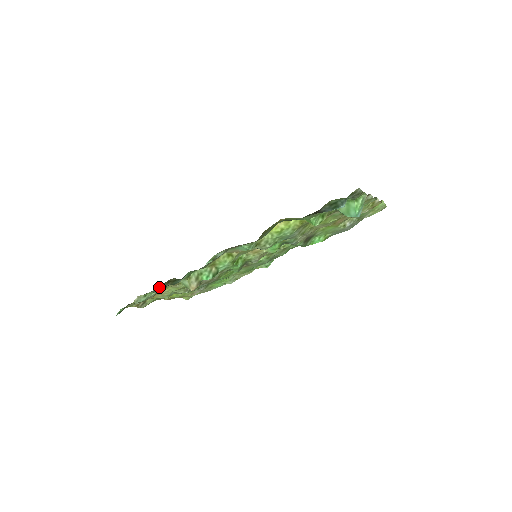
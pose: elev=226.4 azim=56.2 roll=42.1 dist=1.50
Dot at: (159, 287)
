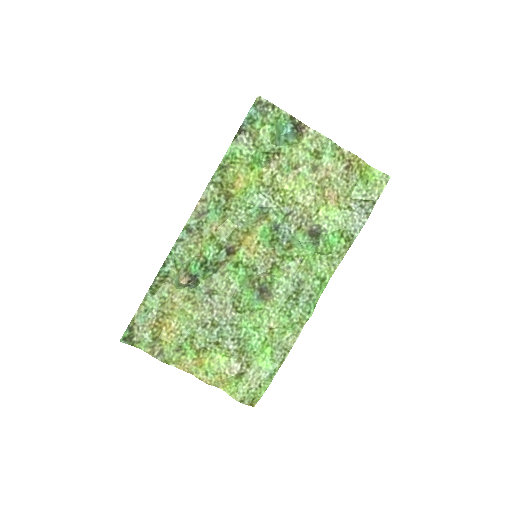
Dot at: (154, 289)
